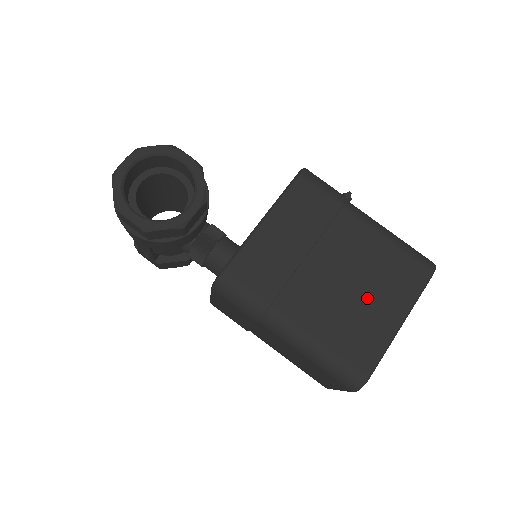
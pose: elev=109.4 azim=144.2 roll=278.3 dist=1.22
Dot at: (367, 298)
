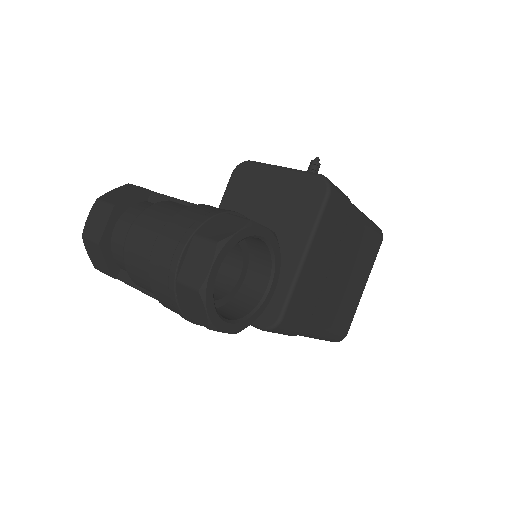
Dot at: (353, 281)
